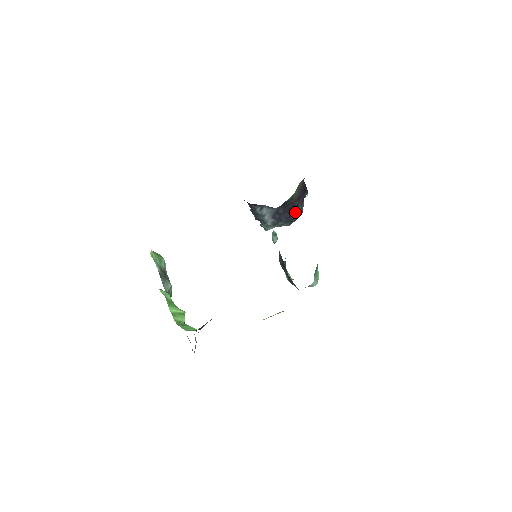
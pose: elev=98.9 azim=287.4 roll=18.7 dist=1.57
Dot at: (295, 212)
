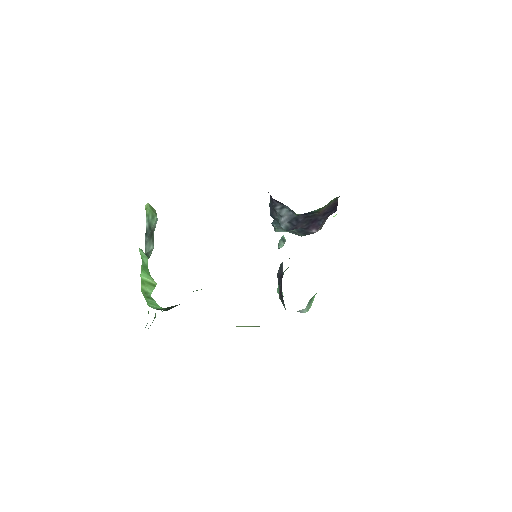
Dot at: (314, 226)
